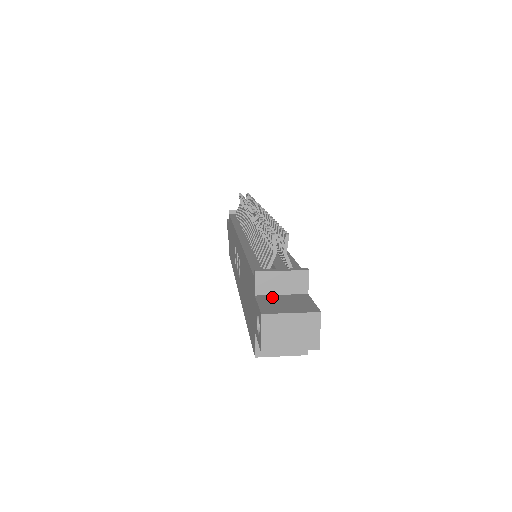
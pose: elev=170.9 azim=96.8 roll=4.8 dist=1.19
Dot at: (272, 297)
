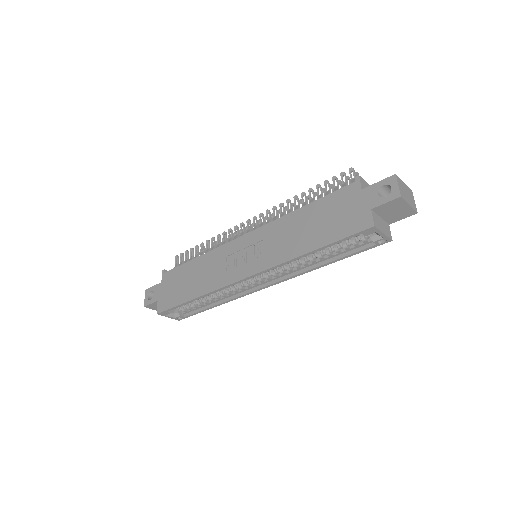
Dot at: occluded
